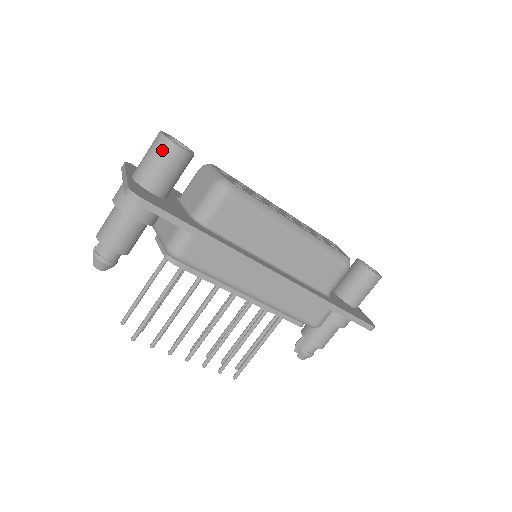
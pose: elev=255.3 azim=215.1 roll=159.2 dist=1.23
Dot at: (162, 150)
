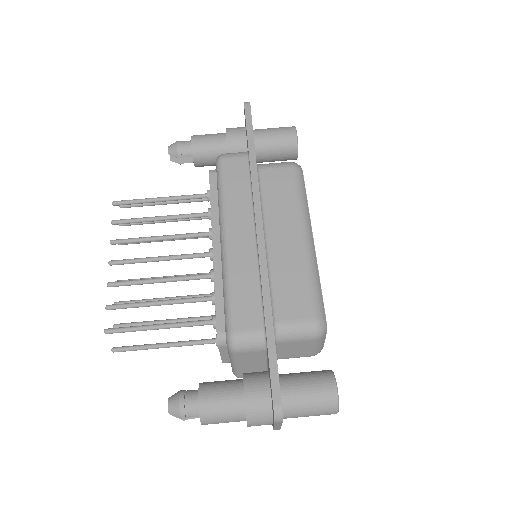
Dot at: (285, 127)
